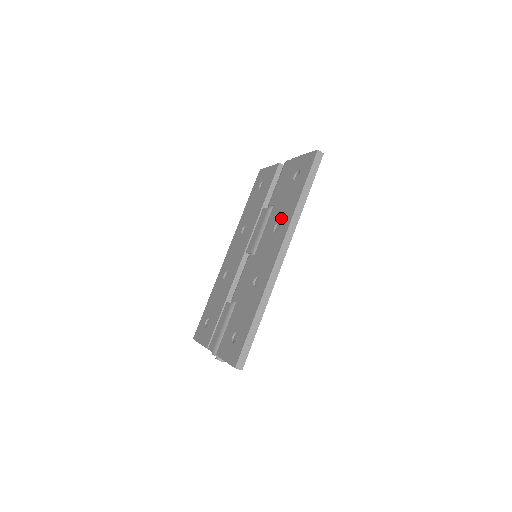
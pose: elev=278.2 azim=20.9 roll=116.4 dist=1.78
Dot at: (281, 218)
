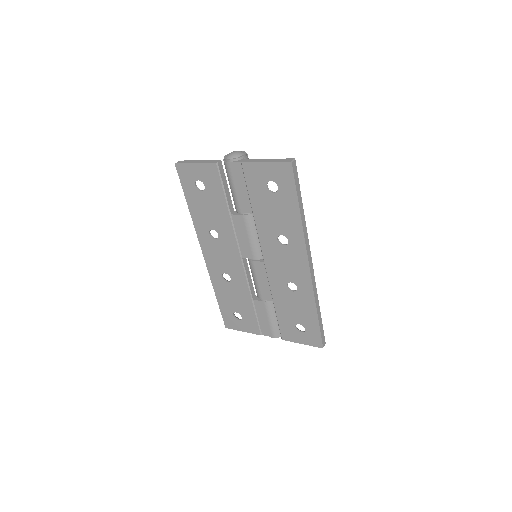
Dot at: (283, 232)
